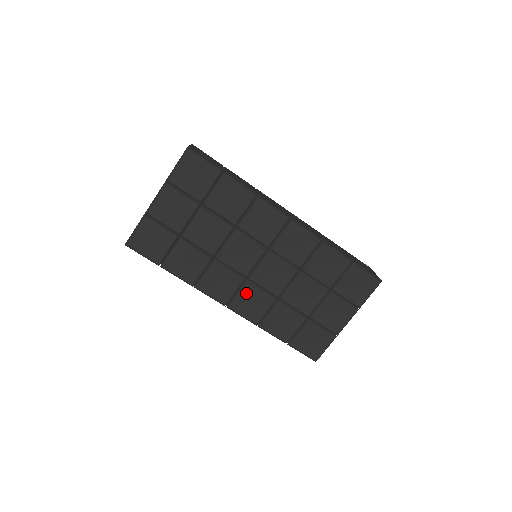
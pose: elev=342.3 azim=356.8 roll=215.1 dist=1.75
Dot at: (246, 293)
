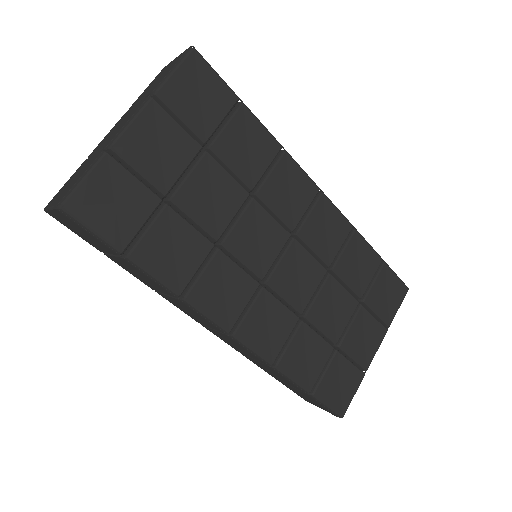
Dot at: (261, 308)
